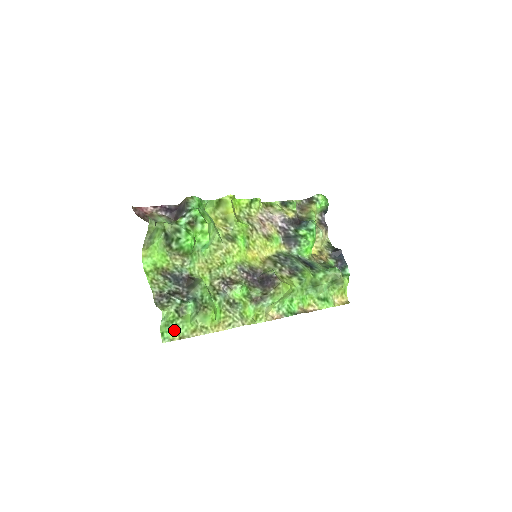
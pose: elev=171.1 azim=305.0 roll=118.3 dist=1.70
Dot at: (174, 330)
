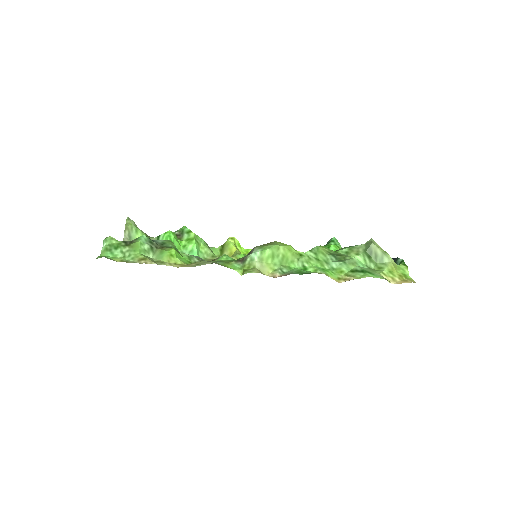
Dot at: (118, 258)
